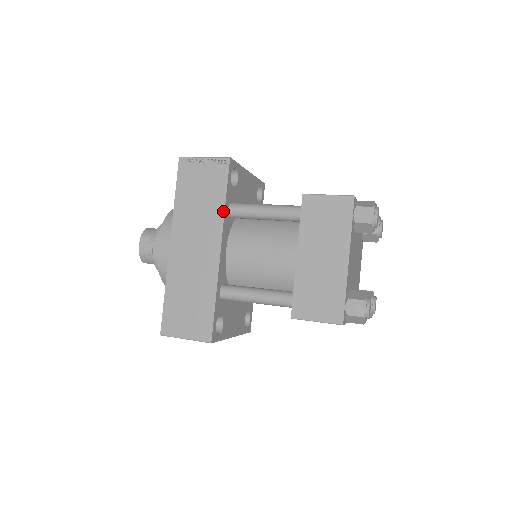
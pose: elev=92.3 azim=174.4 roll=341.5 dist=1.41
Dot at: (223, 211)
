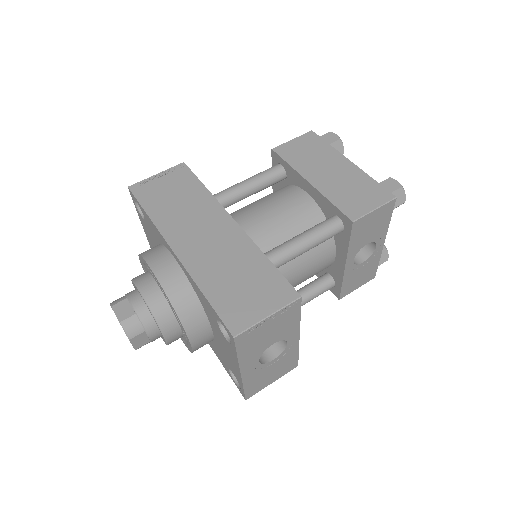
Dot at: (210, 195)
